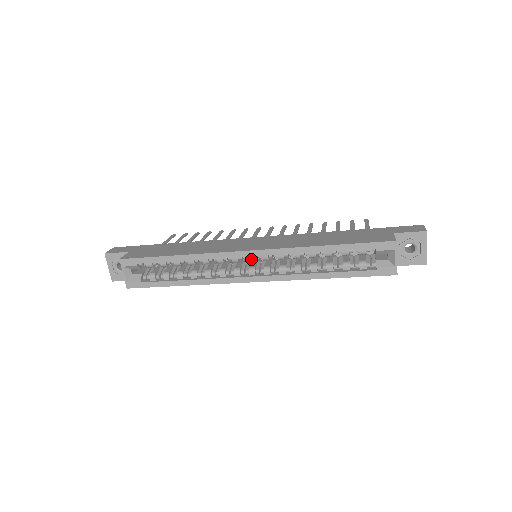
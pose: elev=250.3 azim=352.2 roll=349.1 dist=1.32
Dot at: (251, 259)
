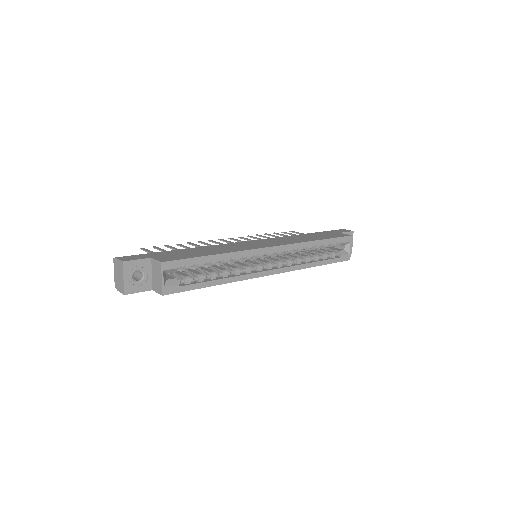
Dot at: (271, 255)
